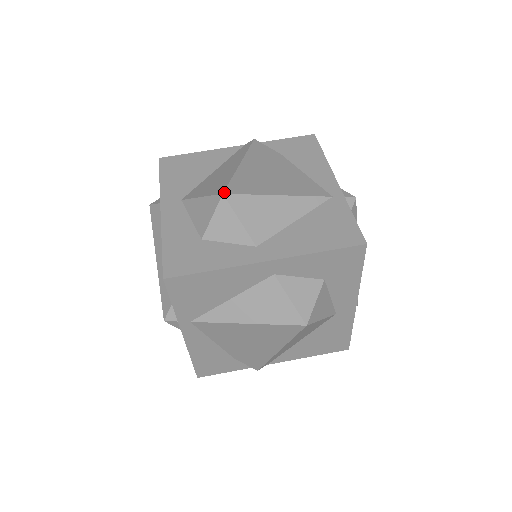
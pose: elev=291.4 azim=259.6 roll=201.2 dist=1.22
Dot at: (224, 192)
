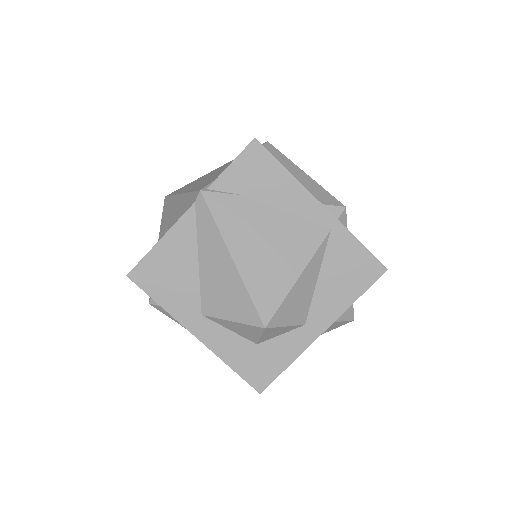
Dot at: (264, 325)
